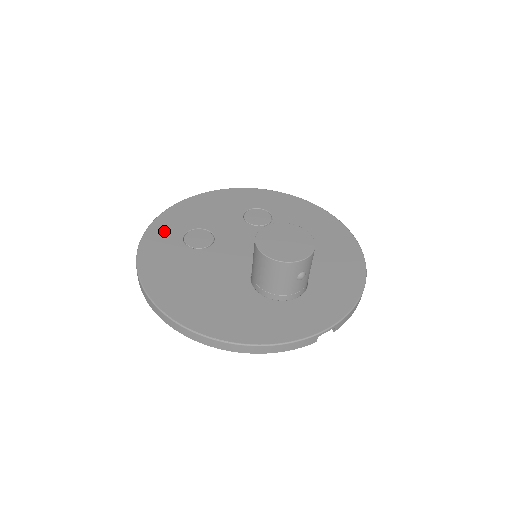
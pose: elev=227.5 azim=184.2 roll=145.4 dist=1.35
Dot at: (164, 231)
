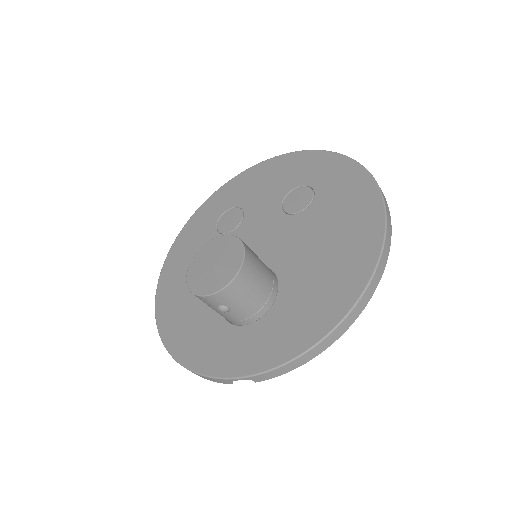
Dot at: (214, 205)
